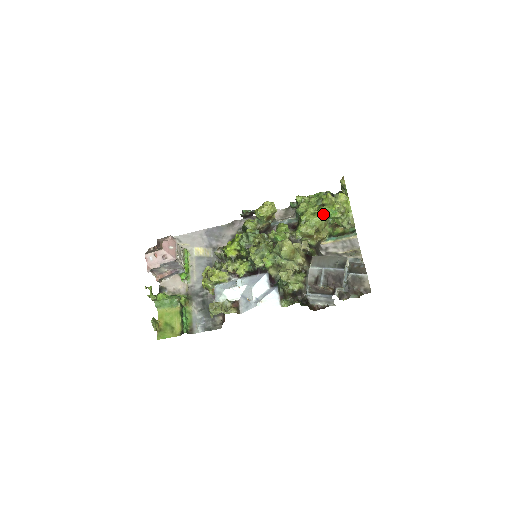
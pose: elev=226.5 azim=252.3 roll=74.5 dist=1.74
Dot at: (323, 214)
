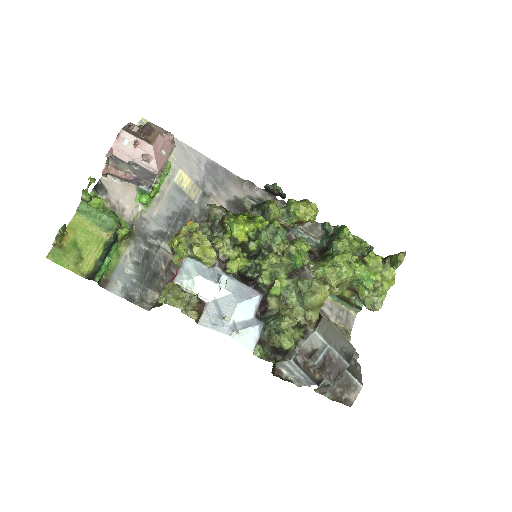
Dot at: (357, 272)
